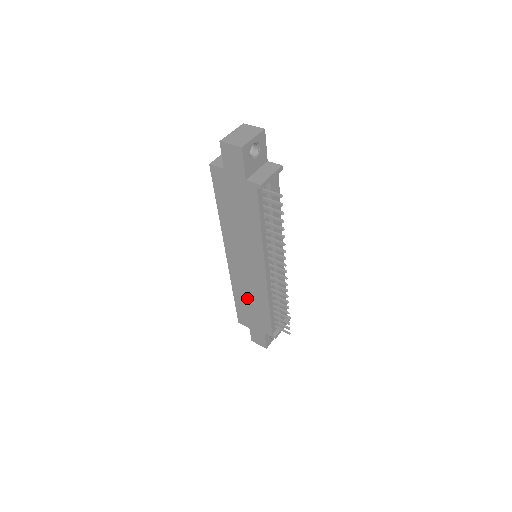
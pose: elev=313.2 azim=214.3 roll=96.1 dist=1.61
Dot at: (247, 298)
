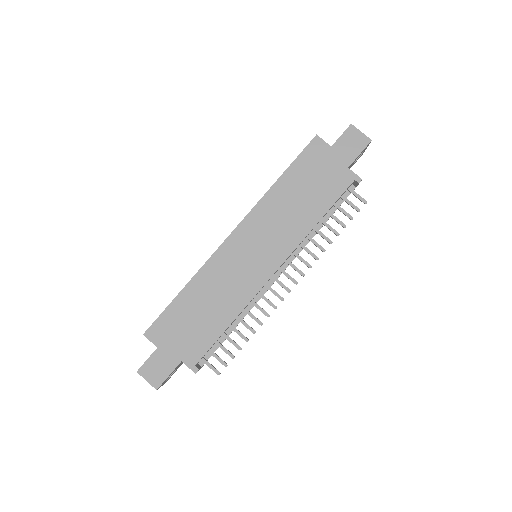
Dot at: (206, 299)
